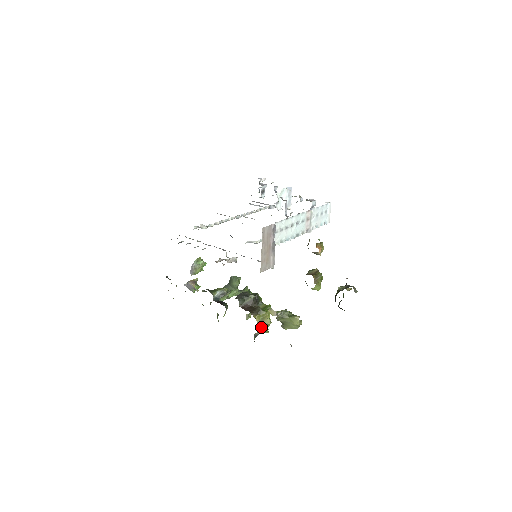
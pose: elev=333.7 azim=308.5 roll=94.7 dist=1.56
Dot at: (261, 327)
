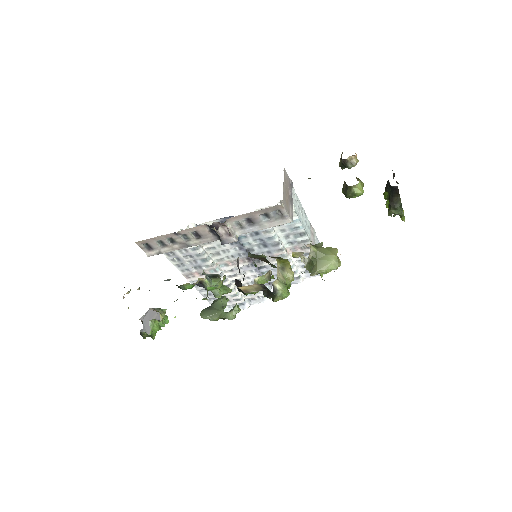
Dot at: (281, 277)
